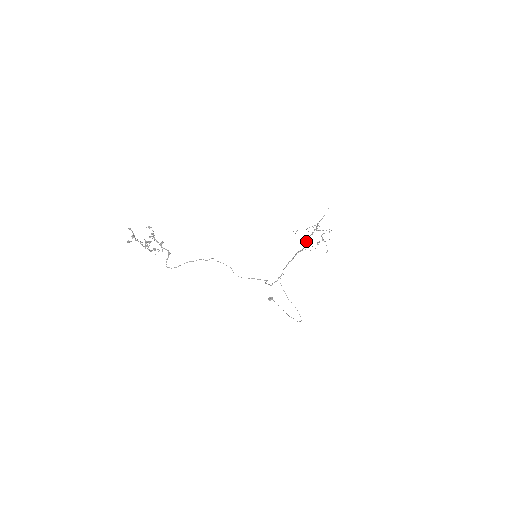
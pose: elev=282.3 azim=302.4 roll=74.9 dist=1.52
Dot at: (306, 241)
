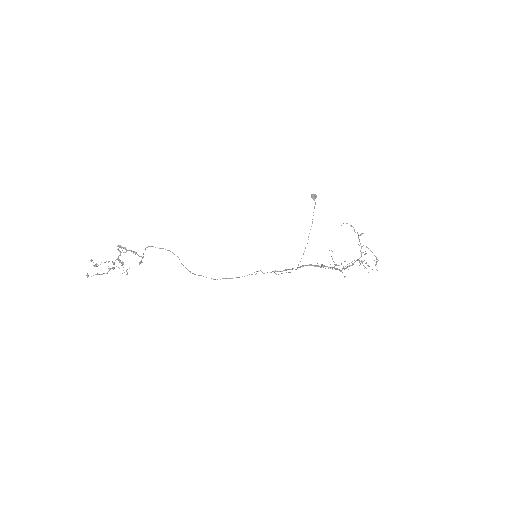
Dot at: (327, 266)
